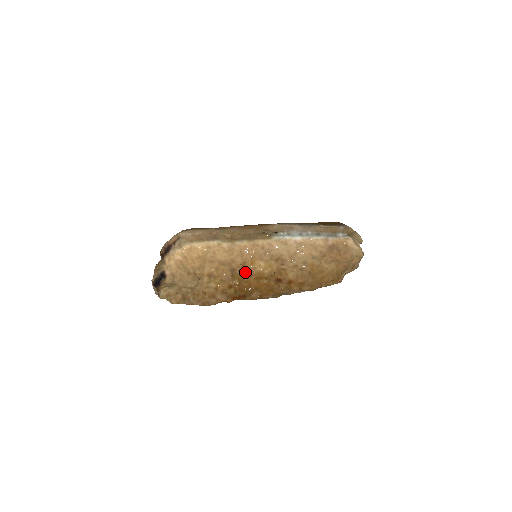
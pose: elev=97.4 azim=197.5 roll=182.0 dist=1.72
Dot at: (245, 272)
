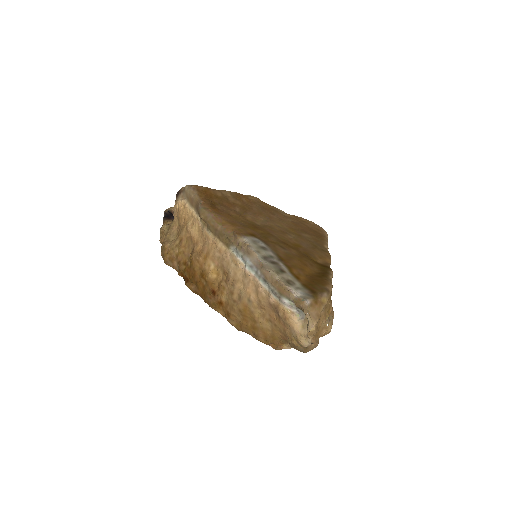
Dot at: (197, 261)
